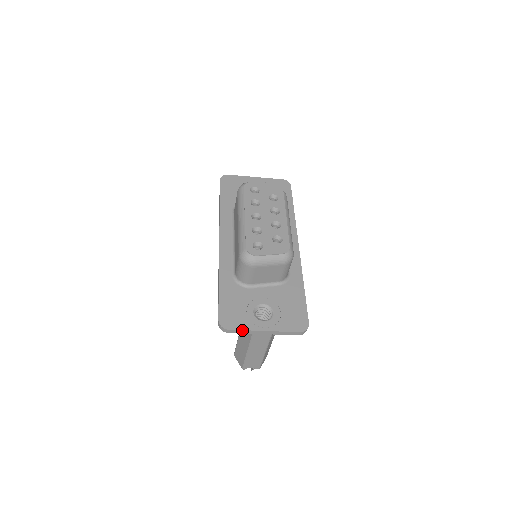
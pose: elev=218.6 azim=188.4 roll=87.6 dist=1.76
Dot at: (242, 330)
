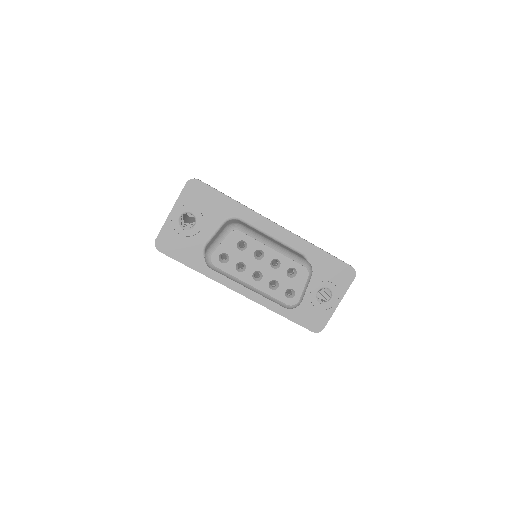
Dot at: (329, 319)
